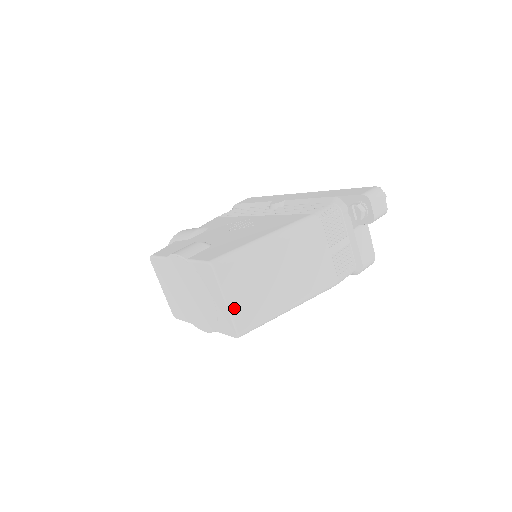
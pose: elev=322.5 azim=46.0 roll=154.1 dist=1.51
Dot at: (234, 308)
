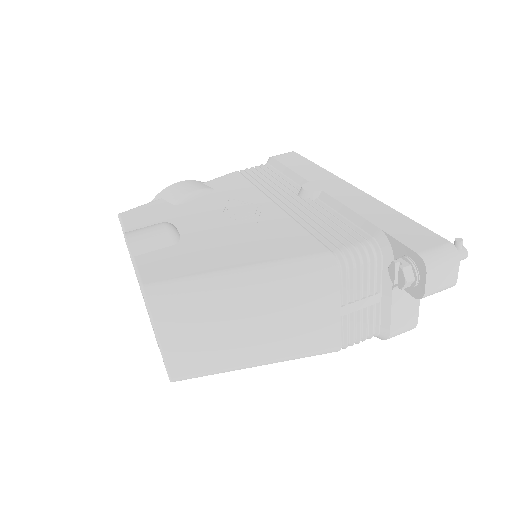
Dot at: (169, 351)
